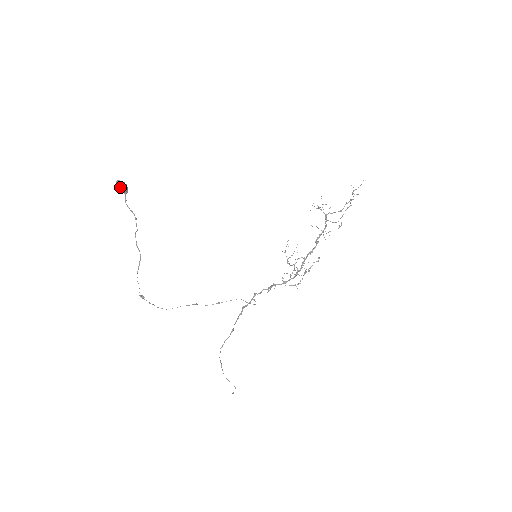
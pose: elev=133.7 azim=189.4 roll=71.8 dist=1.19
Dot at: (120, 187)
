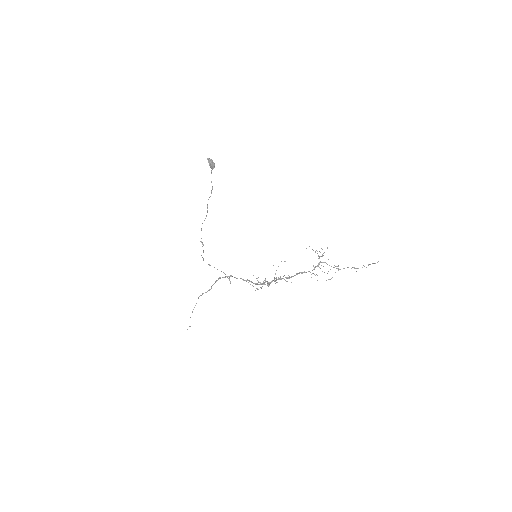
Dot at: (209, 163)
